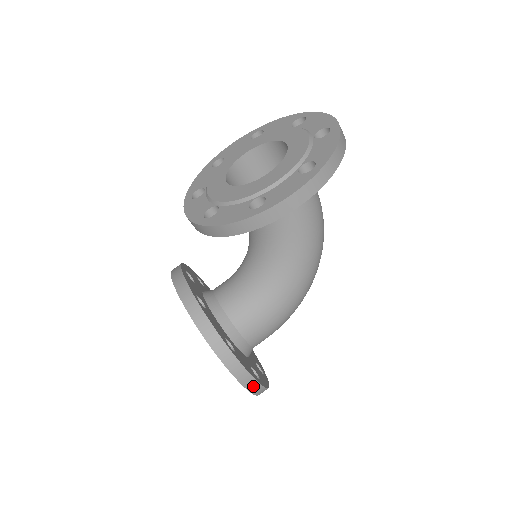
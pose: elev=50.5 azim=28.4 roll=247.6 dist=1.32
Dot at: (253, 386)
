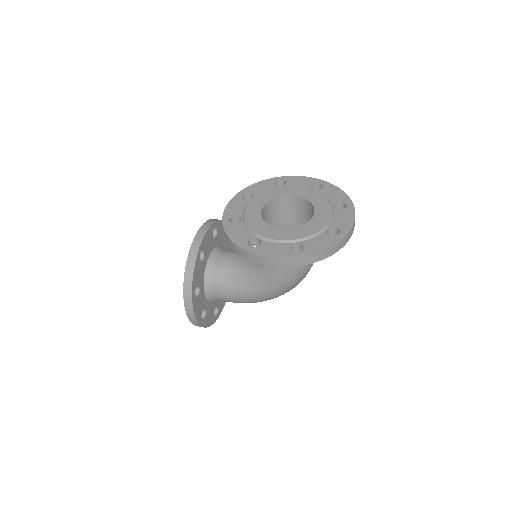
Dot at: (194, 321)
